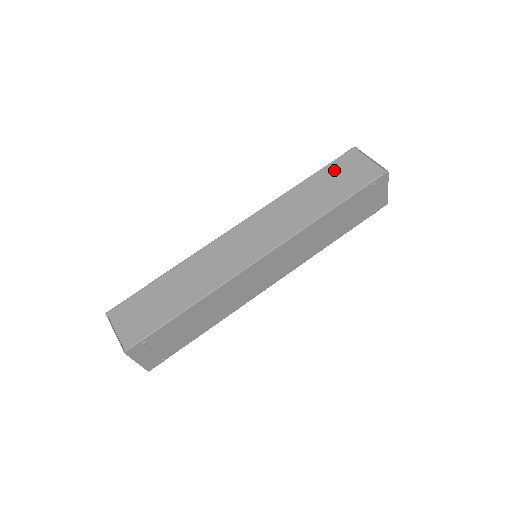
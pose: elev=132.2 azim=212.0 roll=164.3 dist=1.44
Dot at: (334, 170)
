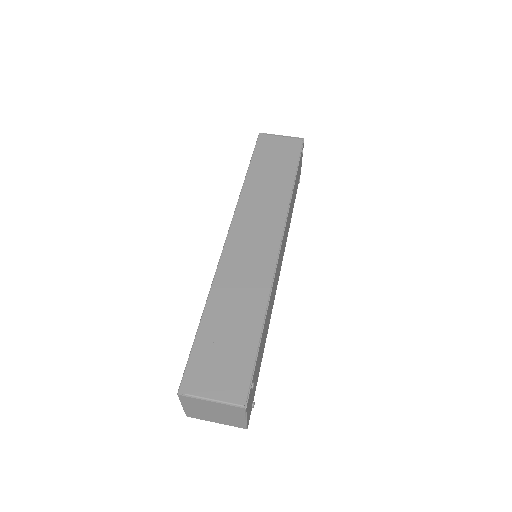
Dot at: (263, 155)
